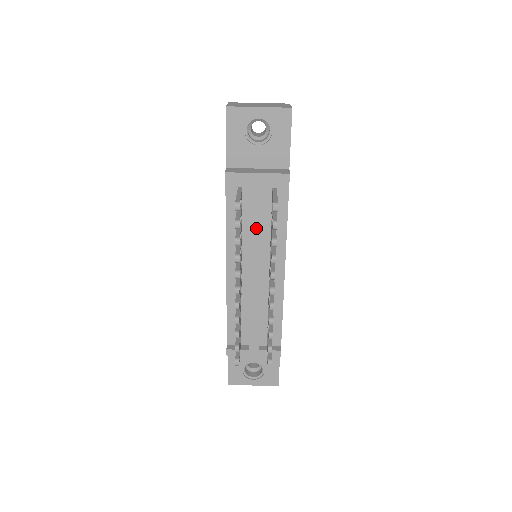
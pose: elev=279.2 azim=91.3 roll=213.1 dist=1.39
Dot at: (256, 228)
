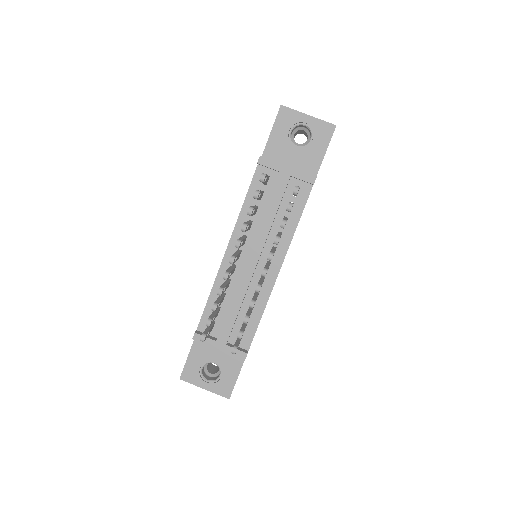
Dot at: (269, 217)
